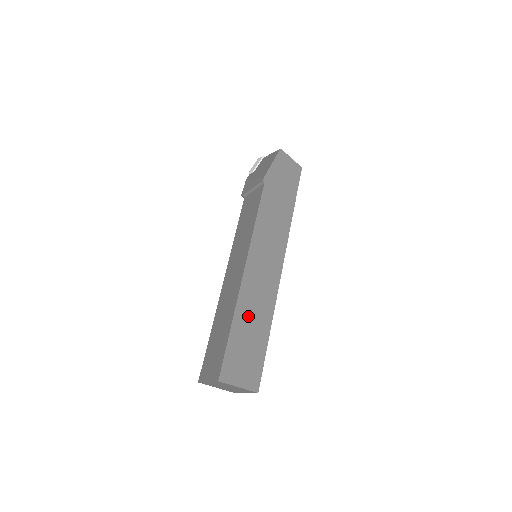
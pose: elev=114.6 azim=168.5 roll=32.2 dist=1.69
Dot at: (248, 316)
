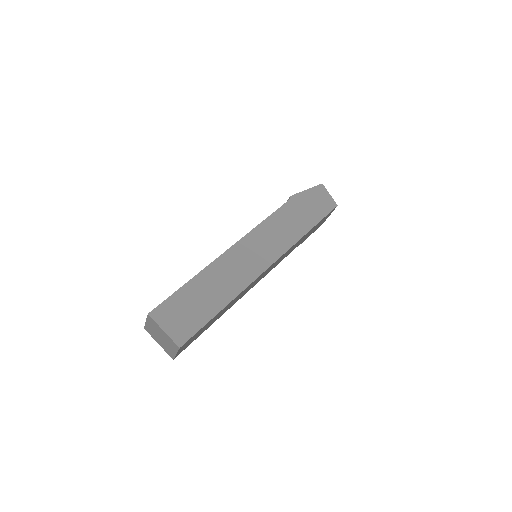
Dot at: (210, 283)
